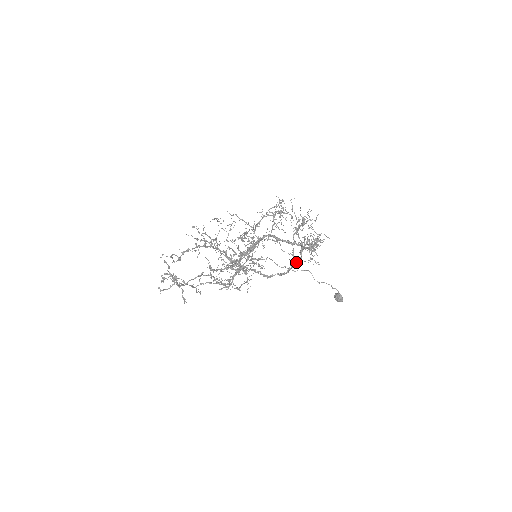
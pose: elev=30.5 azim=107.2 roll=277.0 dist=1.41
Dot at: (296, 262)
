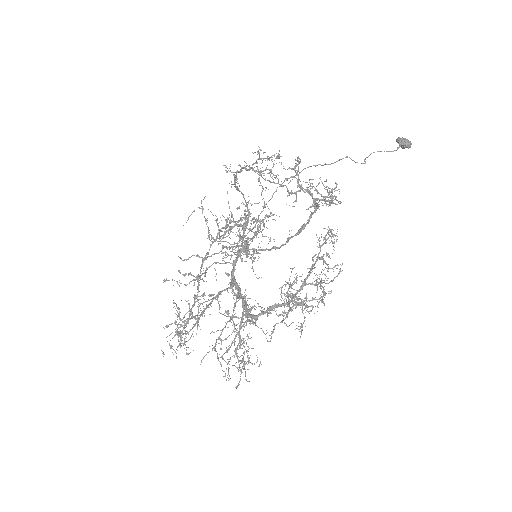
Dot at: (314, 210)
